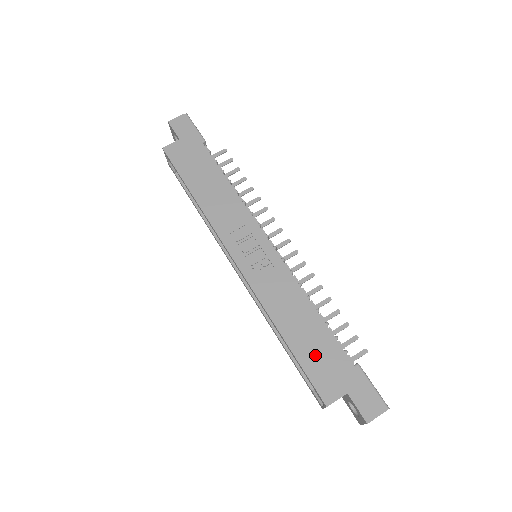
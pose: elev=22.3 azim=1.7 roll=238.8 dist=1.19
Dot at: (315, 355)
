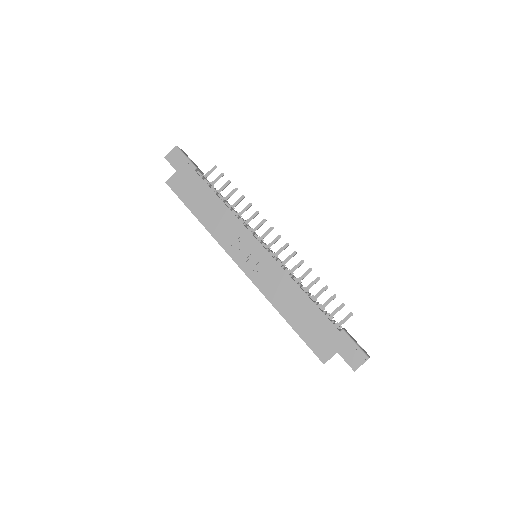
Dot at: (310, 328)
